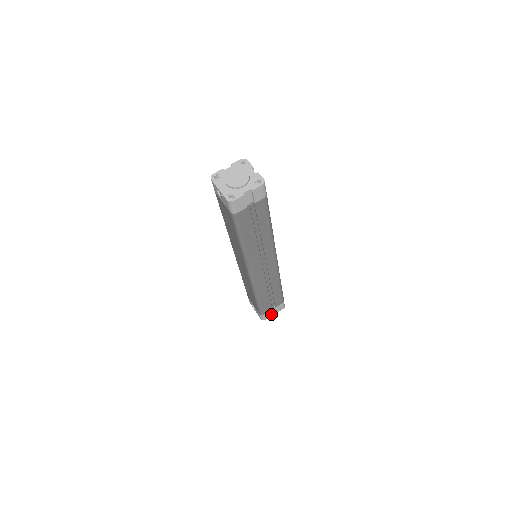
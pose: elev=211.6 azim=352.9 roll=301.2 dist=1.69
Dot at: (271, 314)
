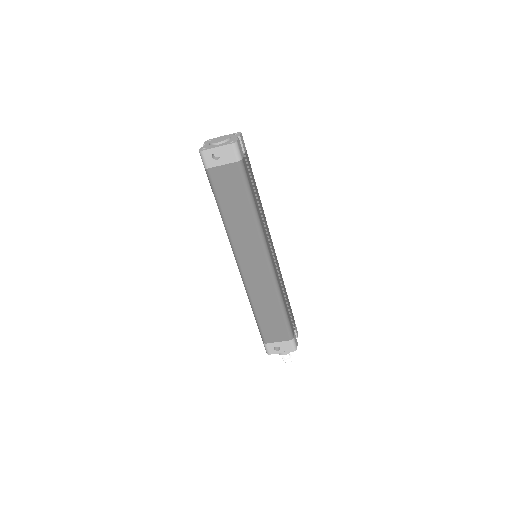
Dot at: (296, 340)
